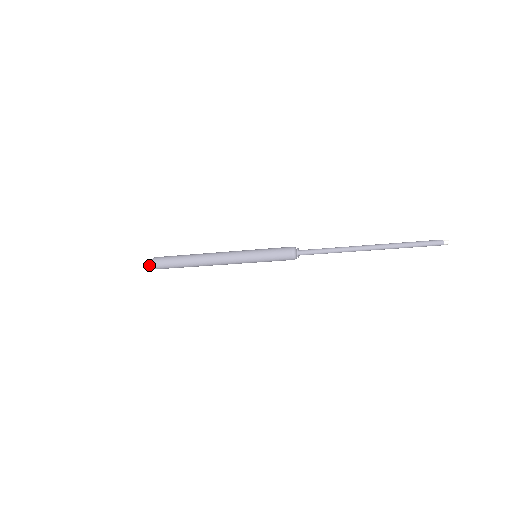
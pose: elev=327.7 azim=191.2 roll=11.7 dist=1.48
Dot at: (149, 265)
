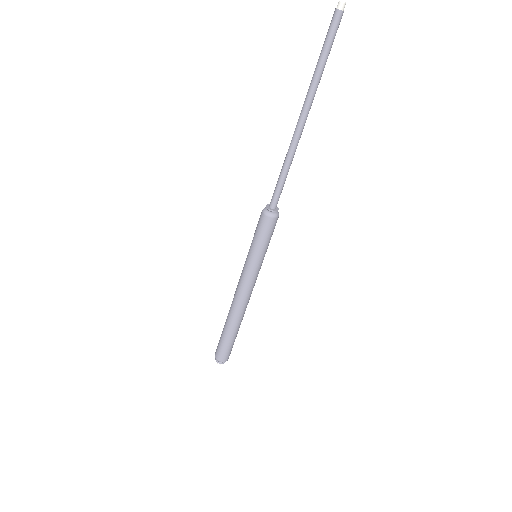
Dot at: (219, 363)
